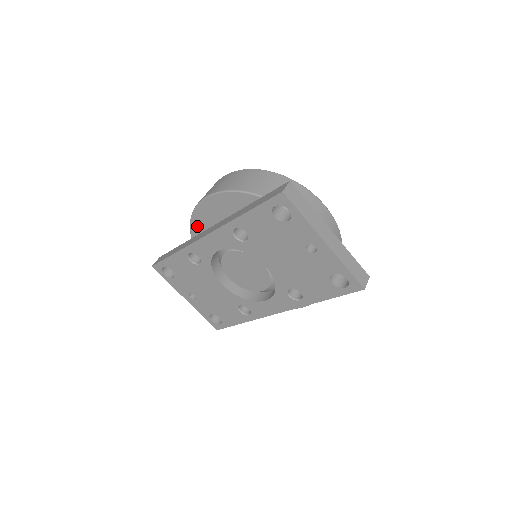
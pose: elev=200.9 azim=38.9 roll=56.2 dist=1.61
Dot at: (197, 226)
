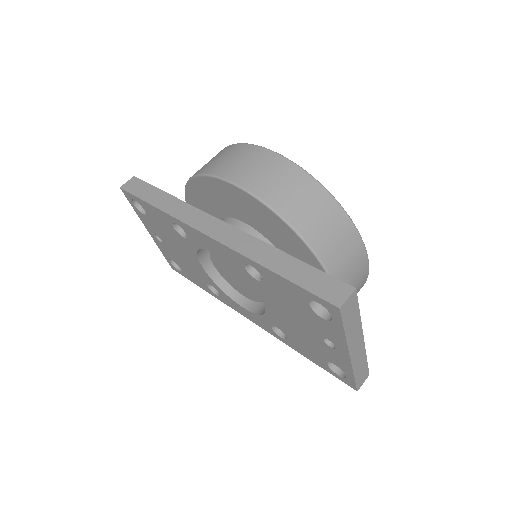
Dot at: (200, 186)
